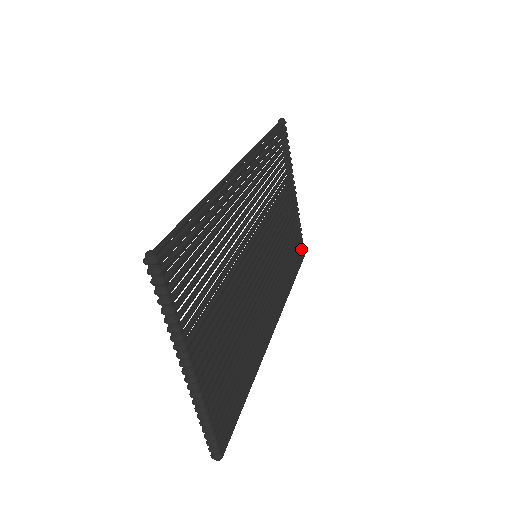
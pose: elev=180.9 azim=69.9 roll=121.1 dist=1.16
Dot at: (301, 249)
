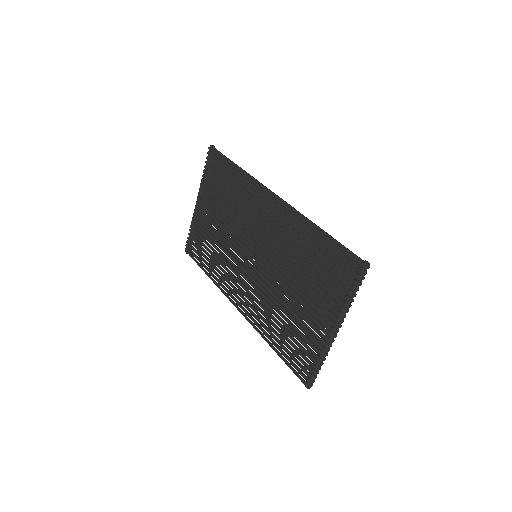
Dot at: occluded
